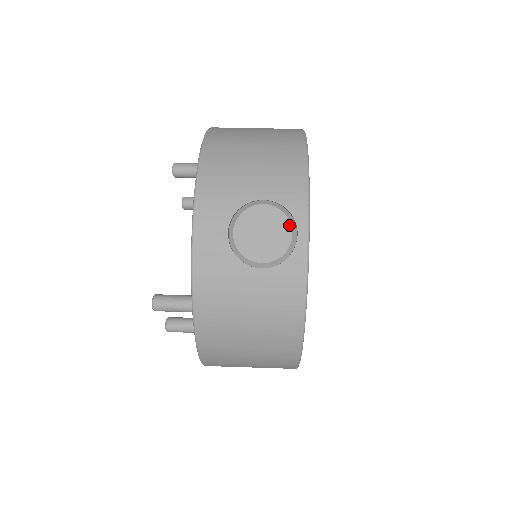
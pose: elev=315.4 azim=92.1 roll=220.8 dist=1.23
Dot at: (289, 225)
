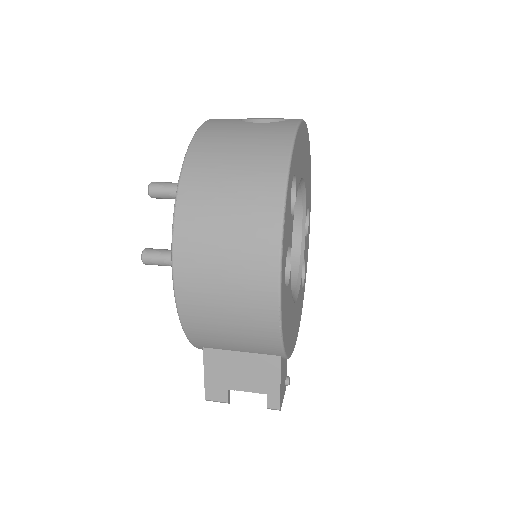
Dot at: occluded
